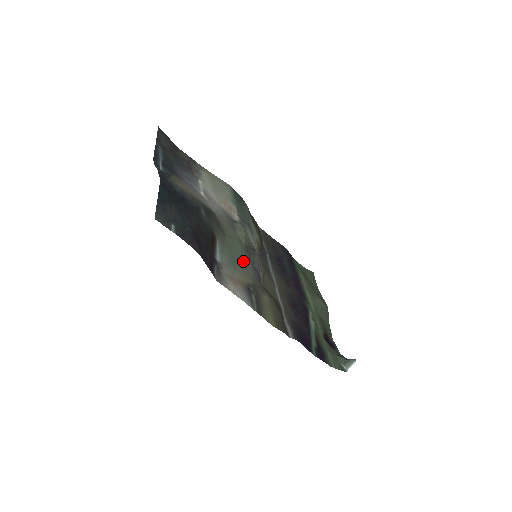
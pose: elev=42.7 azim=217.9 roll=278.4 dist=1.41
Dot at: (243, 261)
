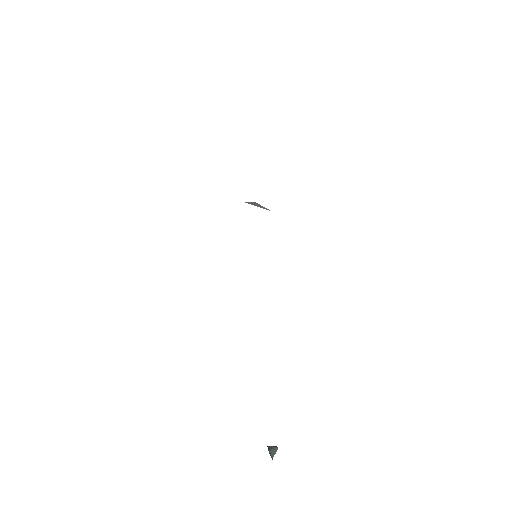
Dot at: occluded
